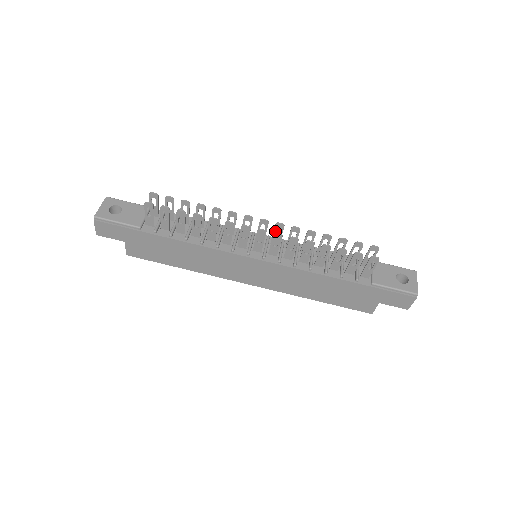
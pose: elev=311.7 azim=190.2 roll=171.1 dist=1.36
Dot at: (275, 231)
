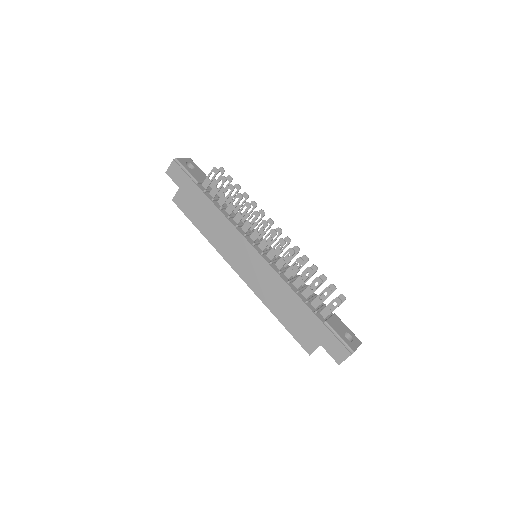
Dot at: occluded
